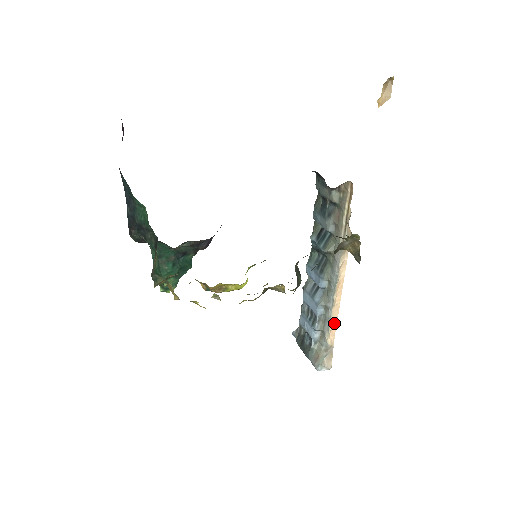
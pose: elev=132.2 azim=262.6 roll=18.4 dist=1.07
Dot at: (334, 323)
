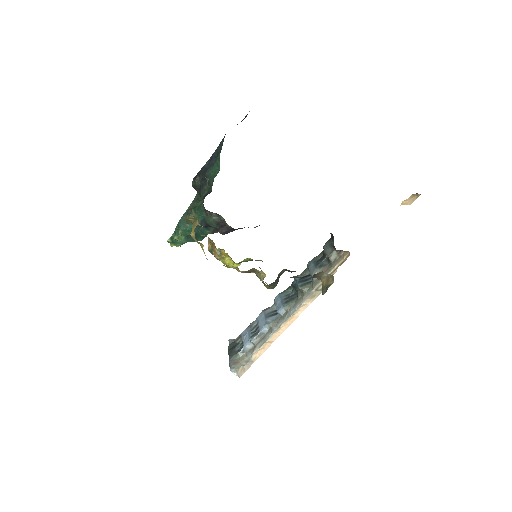
Dot at: (267, 345)
